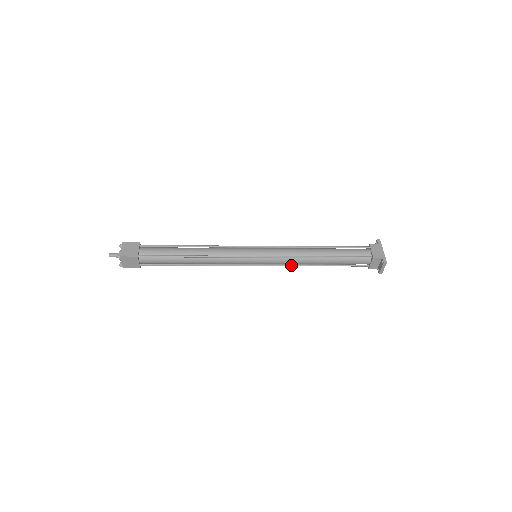
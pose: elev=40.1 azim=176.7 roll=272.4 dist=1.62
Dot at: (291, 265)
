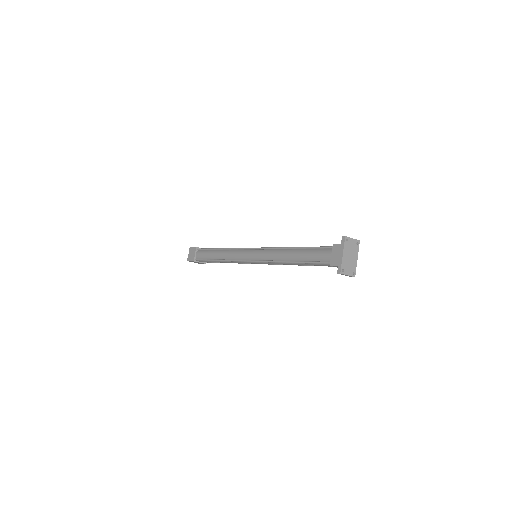
Dot at: (281, 264)
